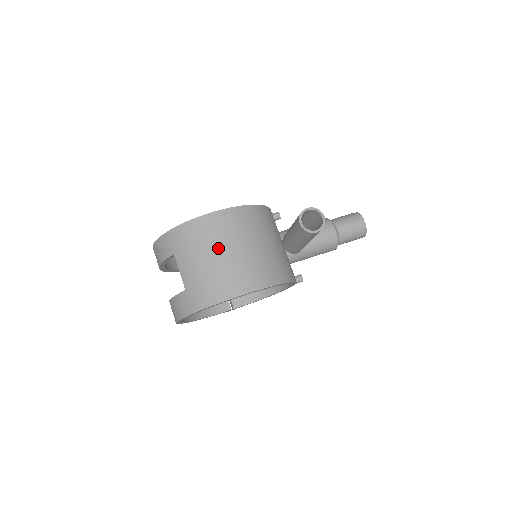
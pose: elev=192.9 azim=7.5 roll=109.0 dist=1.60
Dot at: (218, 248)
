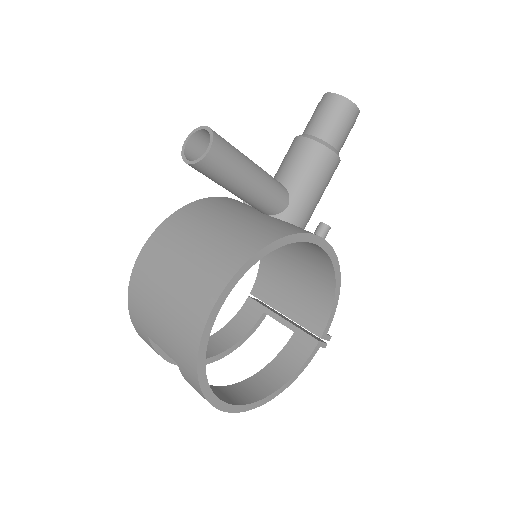
Dot at: (161, 285)
